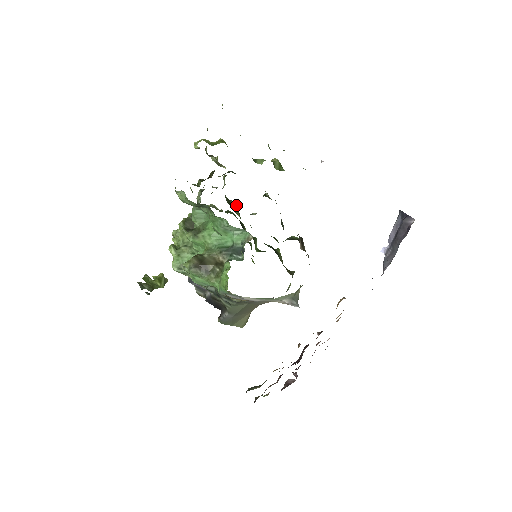
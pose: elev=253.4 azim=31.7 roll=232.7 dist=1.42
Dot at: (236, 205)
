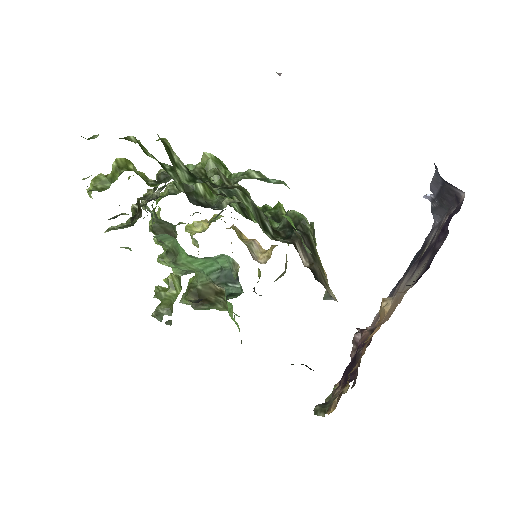
Dot at: occluded
